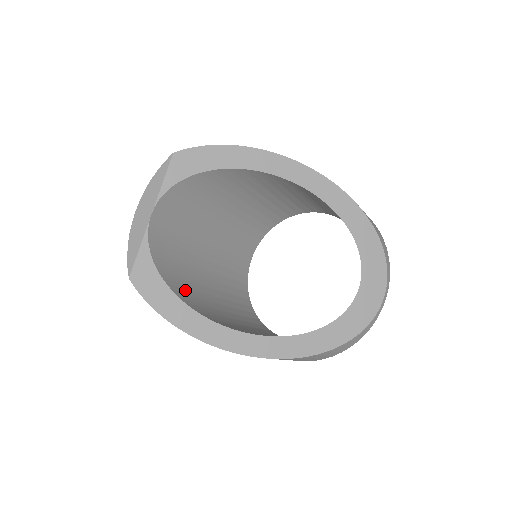
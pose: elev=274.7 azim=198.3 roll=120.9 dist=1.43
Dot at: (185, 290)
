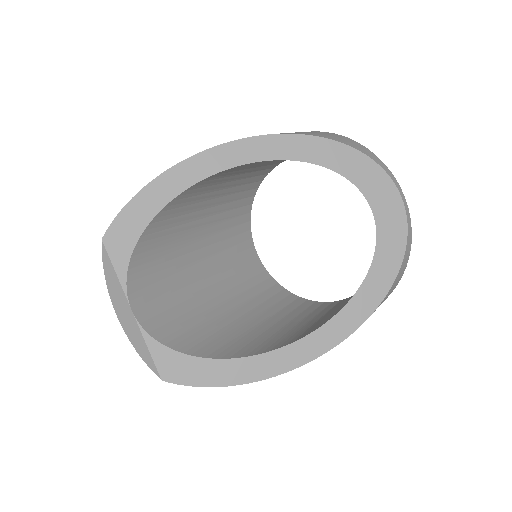
Dot at: (219, 344)
